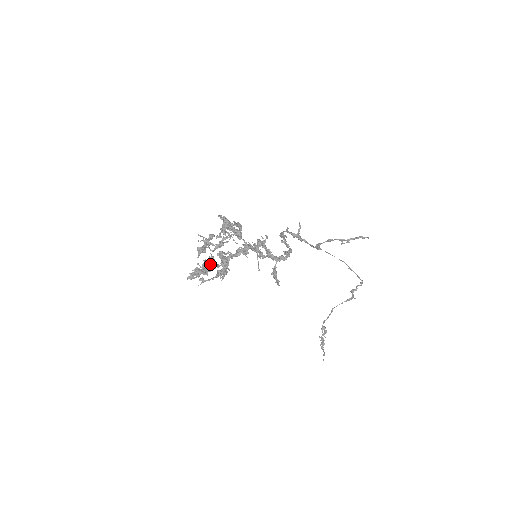
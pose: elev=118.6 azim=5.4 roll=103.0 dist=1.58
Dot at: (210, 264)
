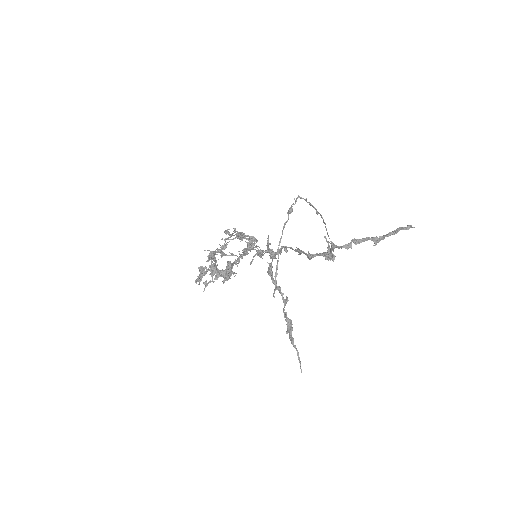
Dot at: (212, 264)
